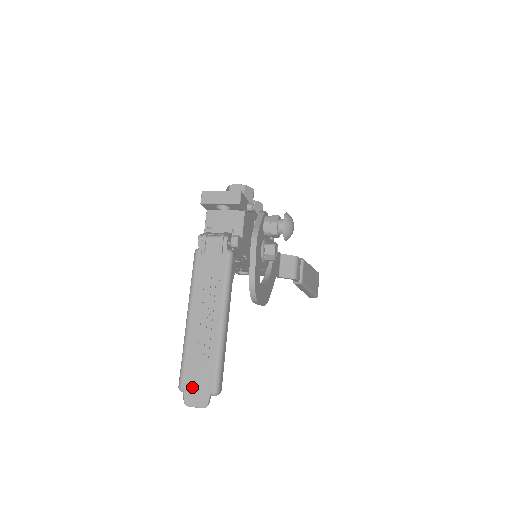
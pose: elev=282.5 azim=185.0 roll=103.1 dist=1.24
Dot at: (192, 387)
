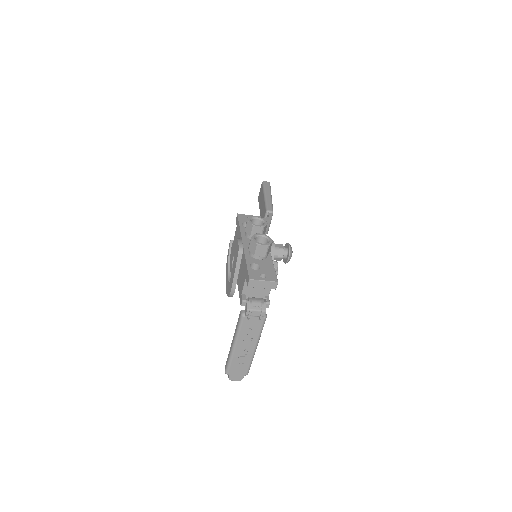
Dot at: (234, 374)
